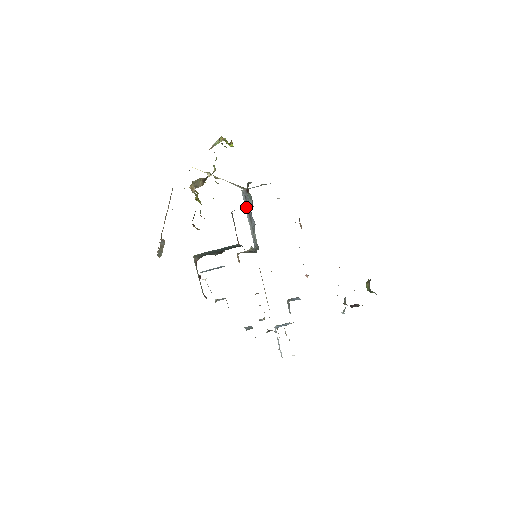
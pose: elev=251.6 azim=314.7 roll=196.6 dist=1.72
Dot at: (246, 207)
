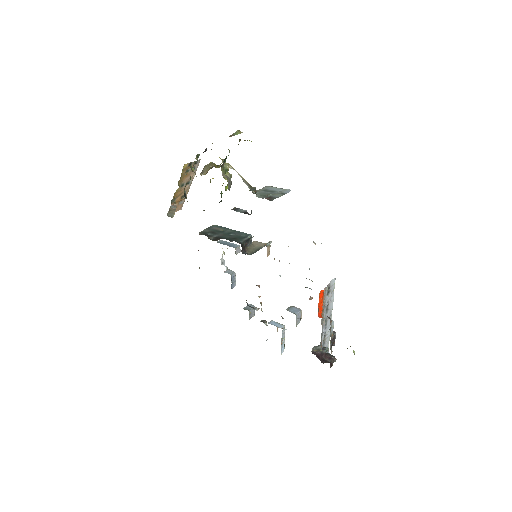
Dot at: occluded
